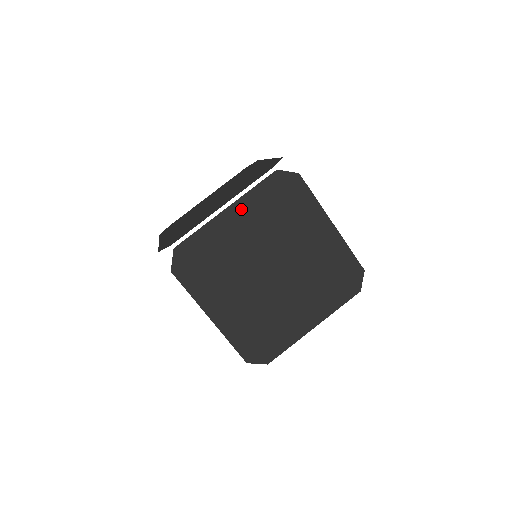
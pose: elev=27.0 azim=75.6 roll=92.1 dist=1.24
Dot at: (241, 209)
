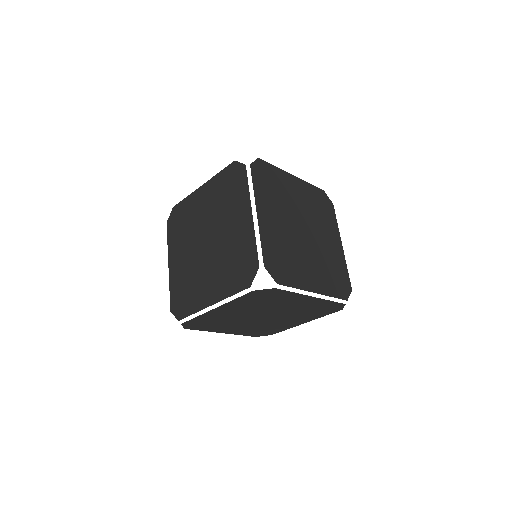
Dot at: (301, 185)
